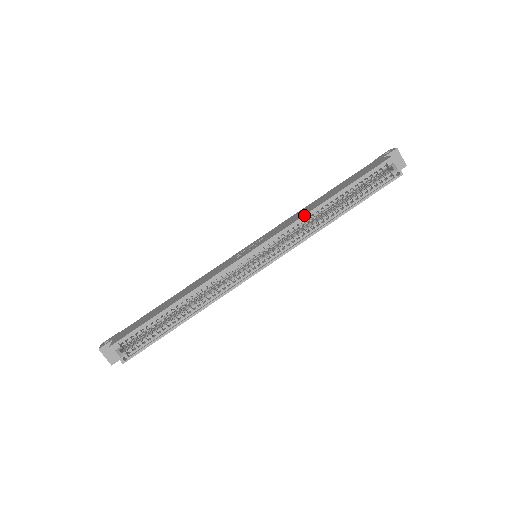
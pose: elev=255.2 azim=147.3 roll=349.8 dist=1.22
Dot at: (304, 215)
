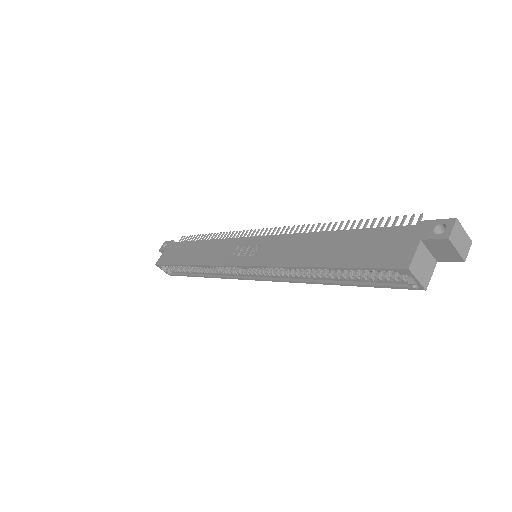
Dot at: (284, 266)
